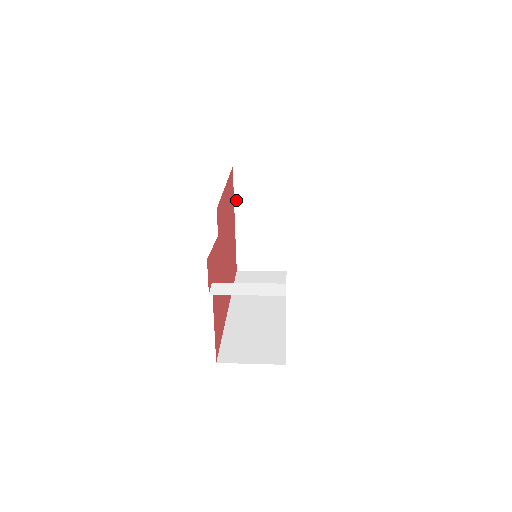
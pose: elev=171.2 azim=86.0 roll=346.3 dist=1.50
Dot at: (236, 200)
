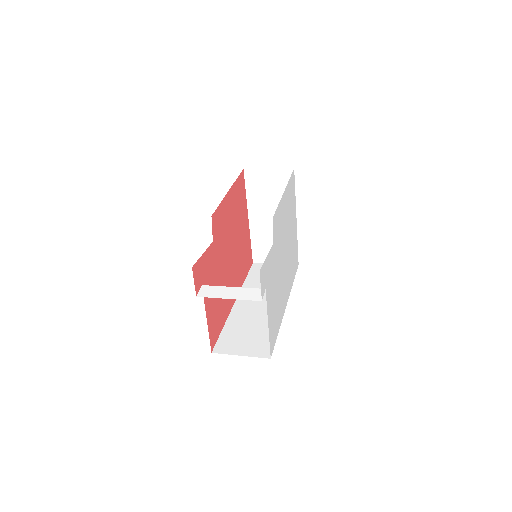
Dot at: (248, 199)
